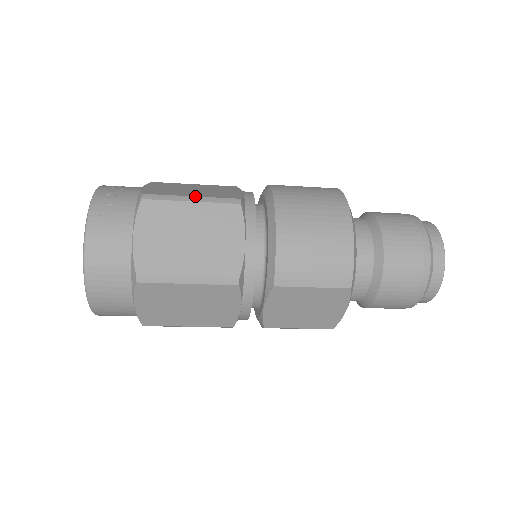
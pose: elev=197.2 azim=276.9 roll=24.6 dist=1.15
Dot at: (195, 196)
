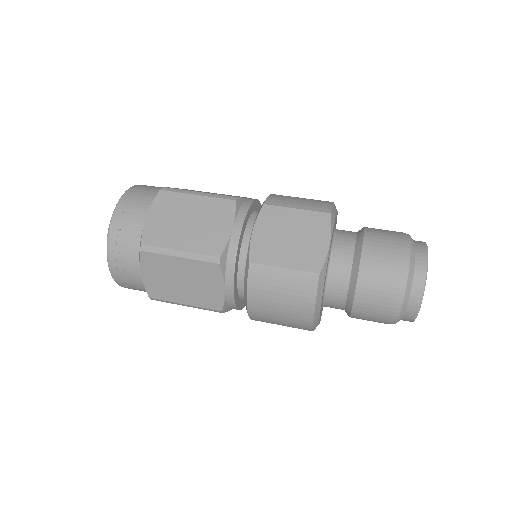
Dot at: (187, 305)
